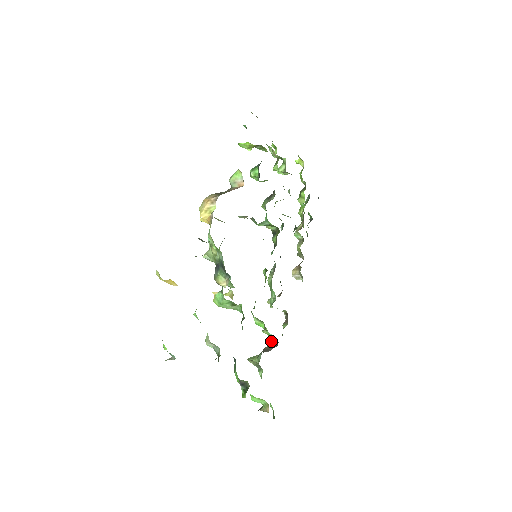
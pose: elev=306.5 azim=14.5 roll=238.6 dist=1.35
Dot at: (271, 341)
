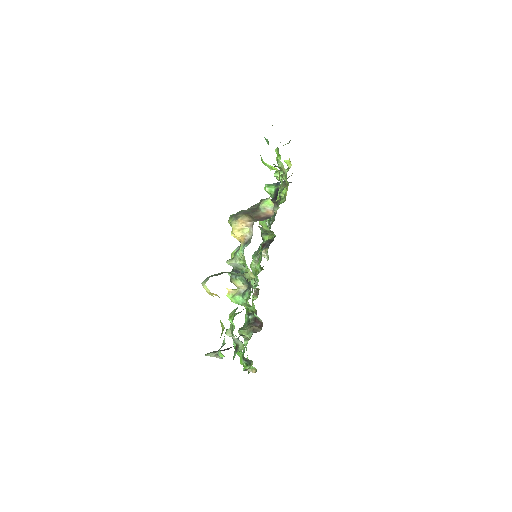
Dot at: occluded
